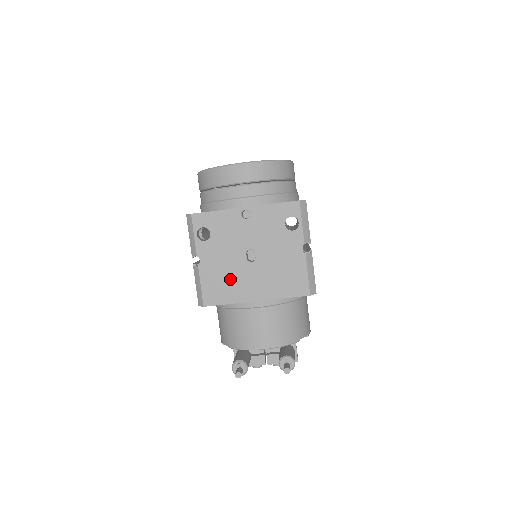
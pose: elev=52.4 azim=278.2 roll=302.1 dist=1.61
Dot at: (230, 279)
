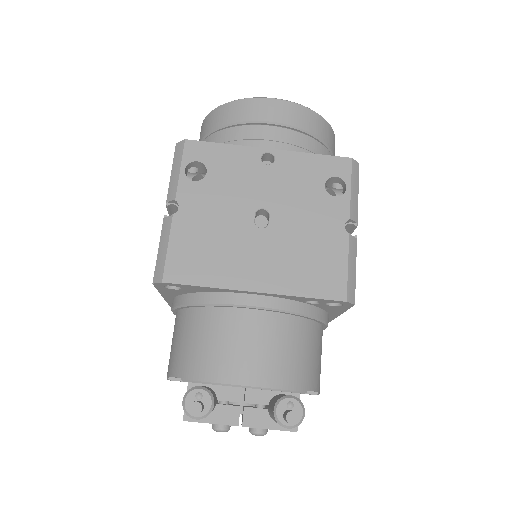
Dot at: (219, 247)
